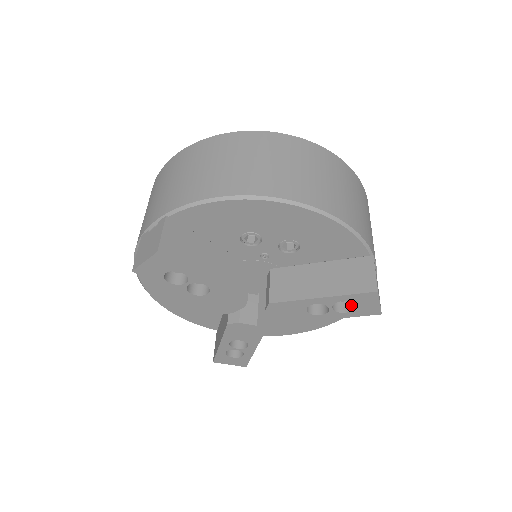
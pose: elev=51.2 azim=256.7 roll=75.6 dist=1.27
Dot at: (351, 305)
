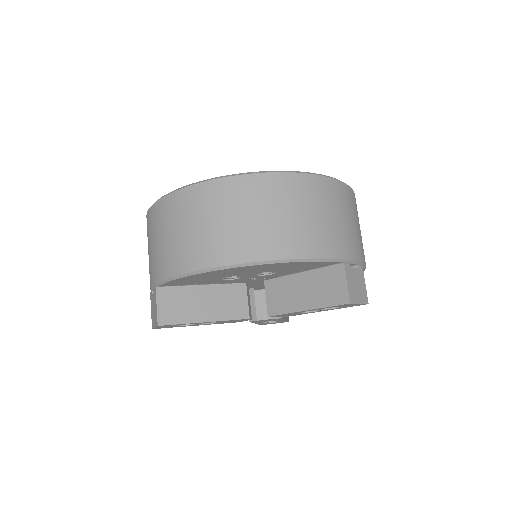
Dot at: occluded
